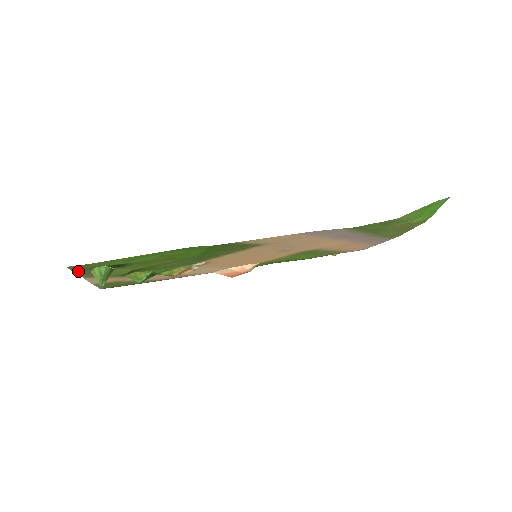
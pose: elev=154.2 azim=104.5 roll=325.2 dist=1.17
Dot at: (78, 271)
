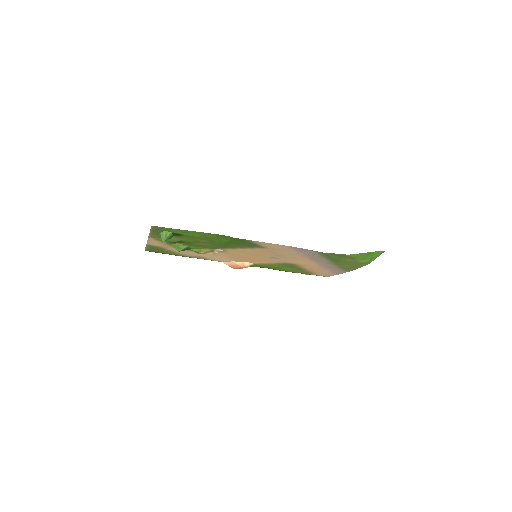
Dot at: (153, 231)
